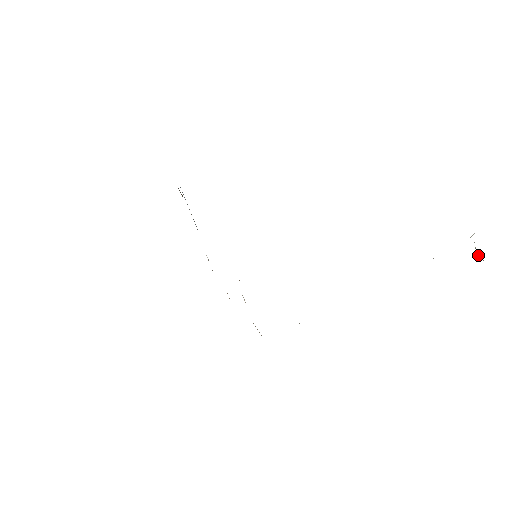
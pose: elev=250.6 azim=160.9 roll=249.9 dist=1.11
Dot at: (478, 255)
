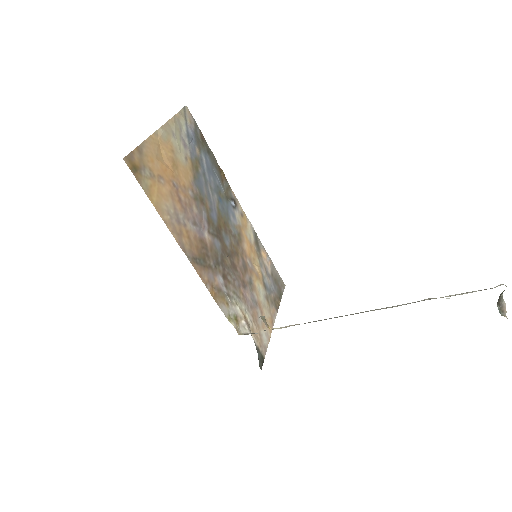
Dot at: (500, 309)
